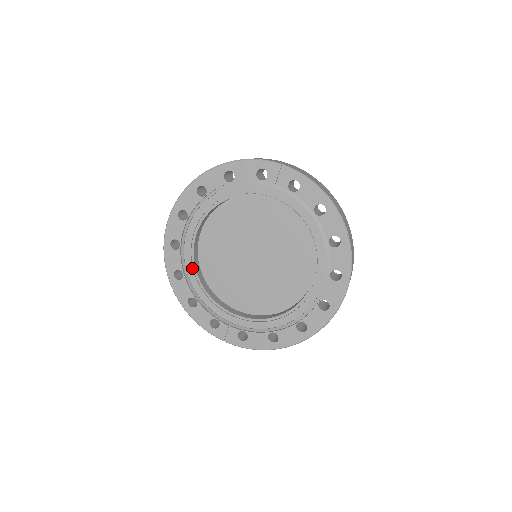
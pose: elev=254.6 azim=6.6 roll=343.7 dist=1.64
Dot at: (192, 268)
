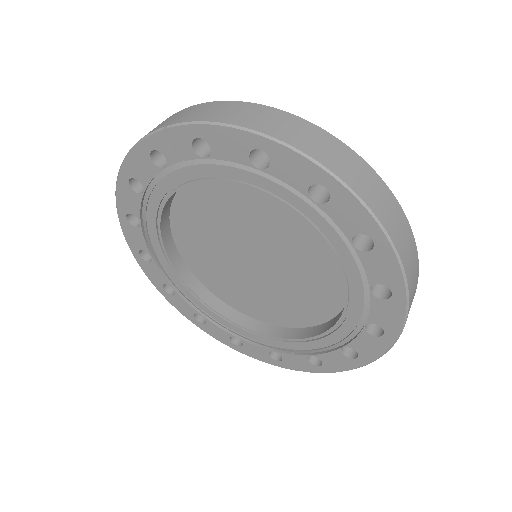
Dot at: (204, 306)
